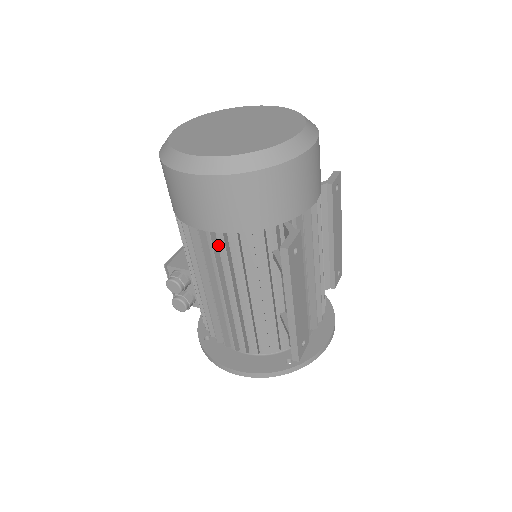
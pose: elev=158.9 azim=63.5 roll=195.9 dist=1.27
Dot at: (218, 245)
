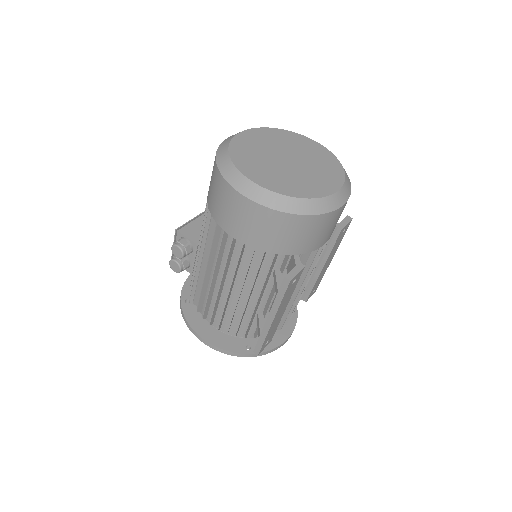
Dot at: (234, 248)
